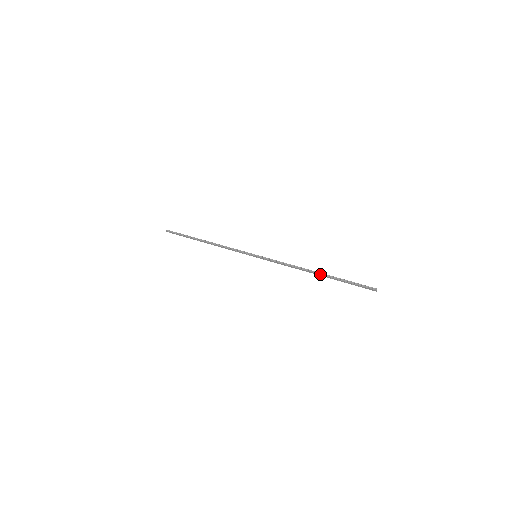
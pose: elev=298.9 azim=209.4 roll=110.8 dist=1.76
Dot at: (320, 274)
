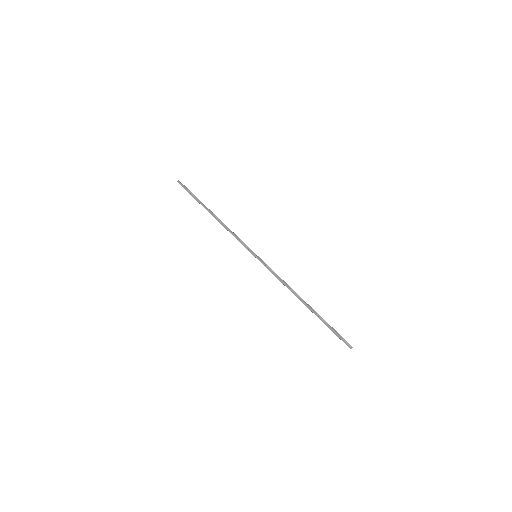
Dot at: (309, 306)
